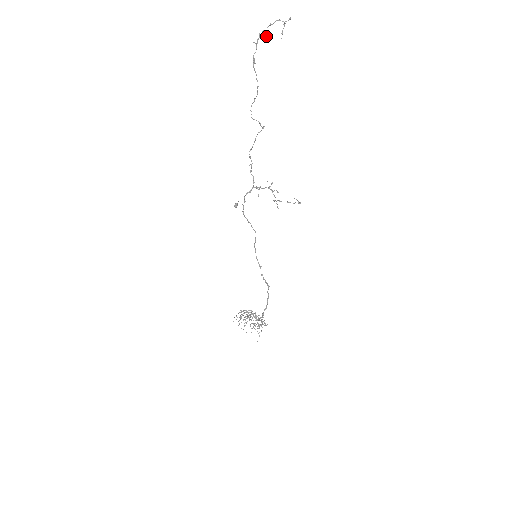
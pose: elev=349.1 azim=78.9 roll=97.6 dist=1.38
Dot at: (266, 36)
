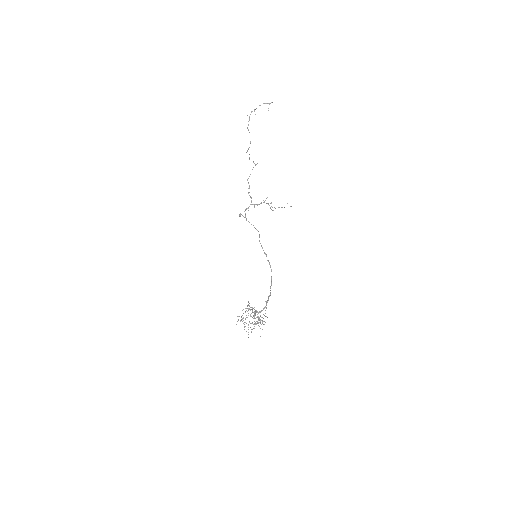
Dot at: (255, 114)
